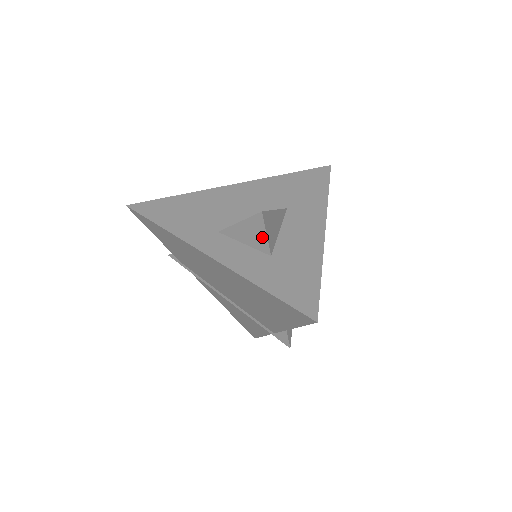
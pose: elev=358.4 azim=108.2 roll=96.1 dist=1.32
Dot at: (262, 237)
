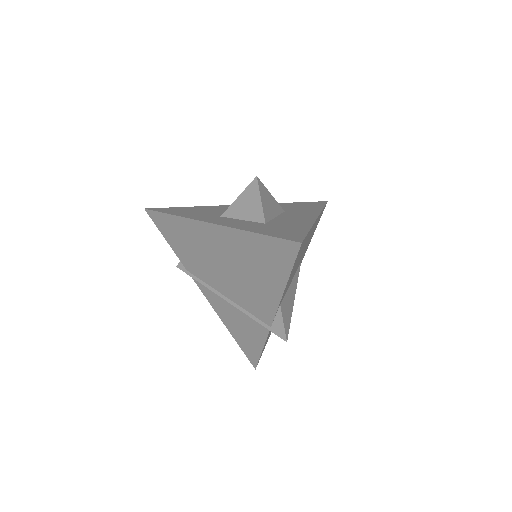
Dot at: (257, 205)
